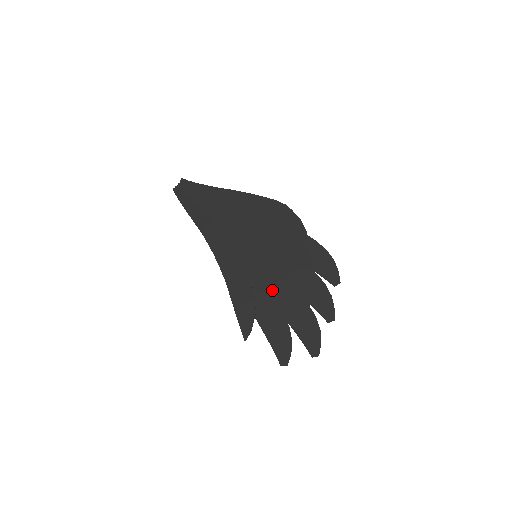
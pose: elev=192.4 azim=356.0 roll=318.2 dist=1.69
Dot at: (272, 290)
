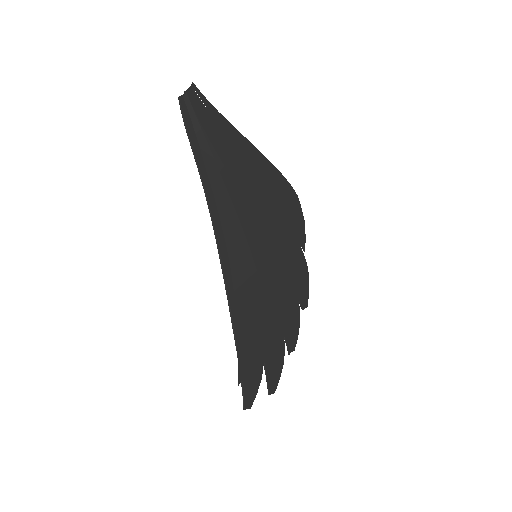
Dot at: (273, 313)
